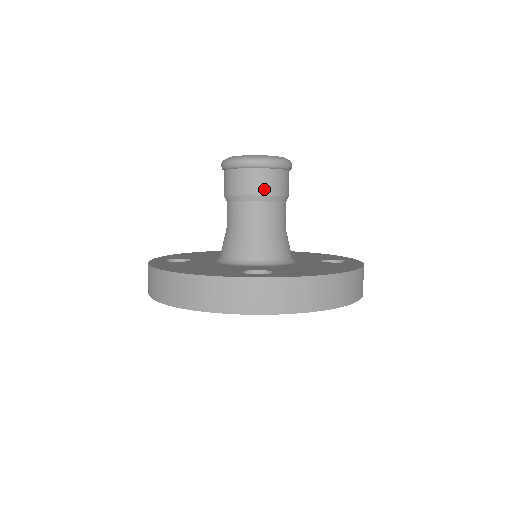
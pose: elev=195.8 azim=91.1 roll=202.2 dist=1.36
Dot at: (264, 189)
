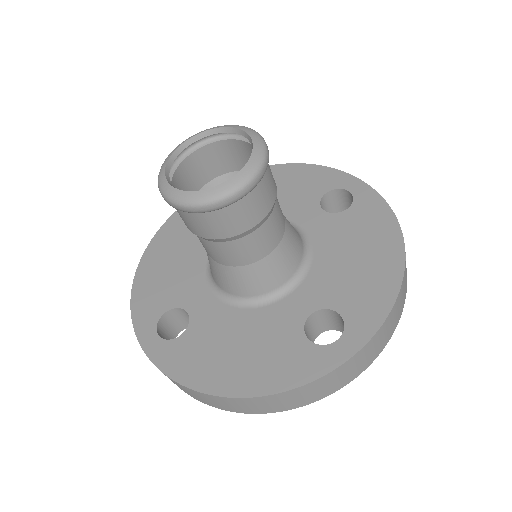
Dot at: (191, 228)
